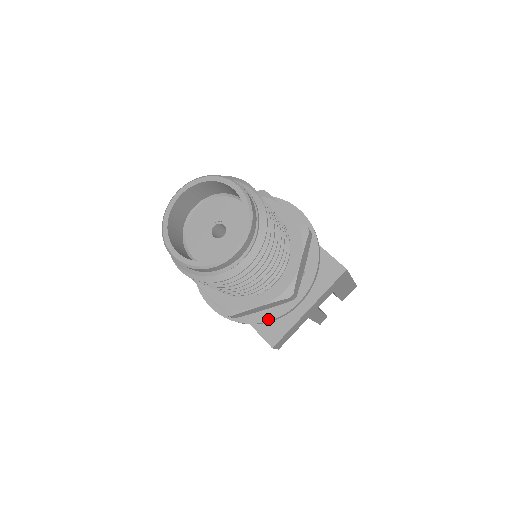
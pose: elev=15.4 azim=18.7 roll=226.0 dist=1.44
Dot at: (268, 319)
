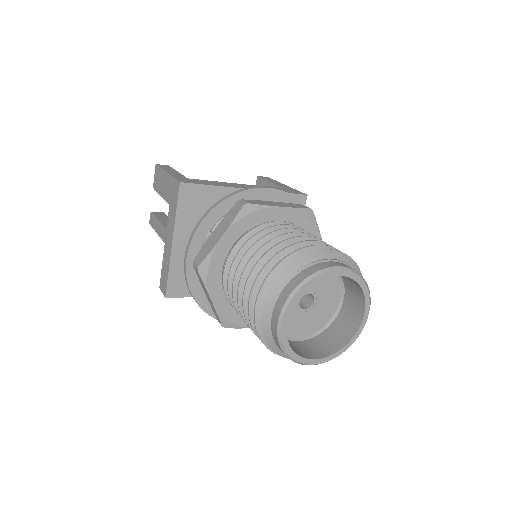
Dot at: occluded
